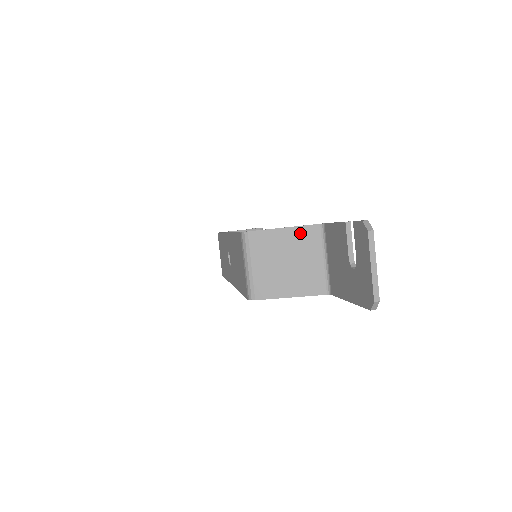
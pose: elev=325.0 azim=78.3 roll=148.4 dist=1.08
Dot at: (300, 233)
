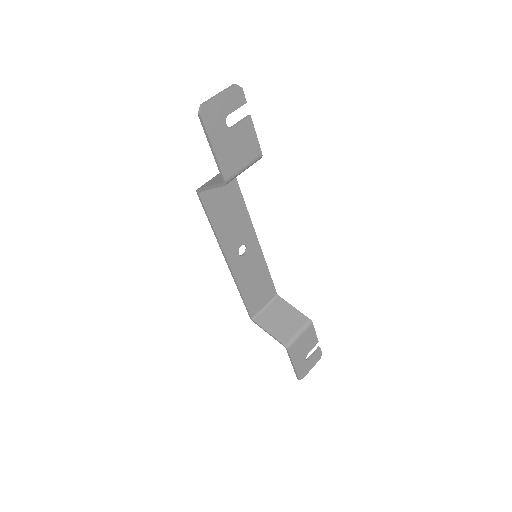
Dot at: occluded
